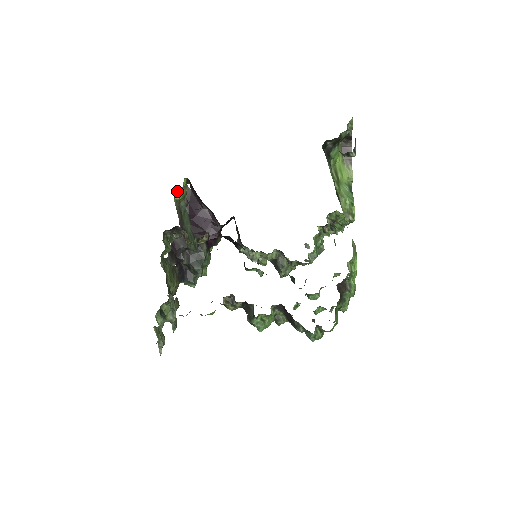
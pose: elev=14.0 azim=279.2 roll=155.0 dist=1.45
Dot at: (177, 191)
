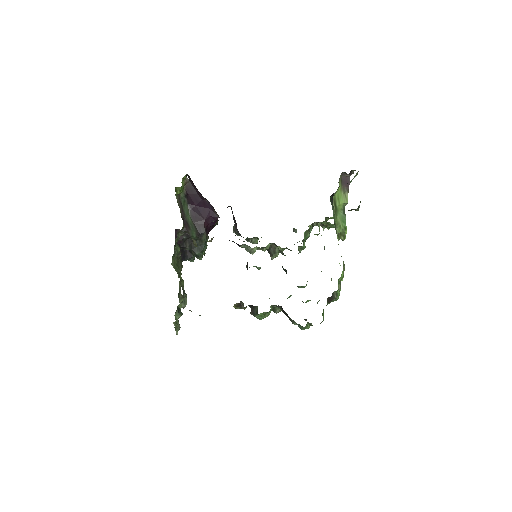
Dot at: (178, 187)
